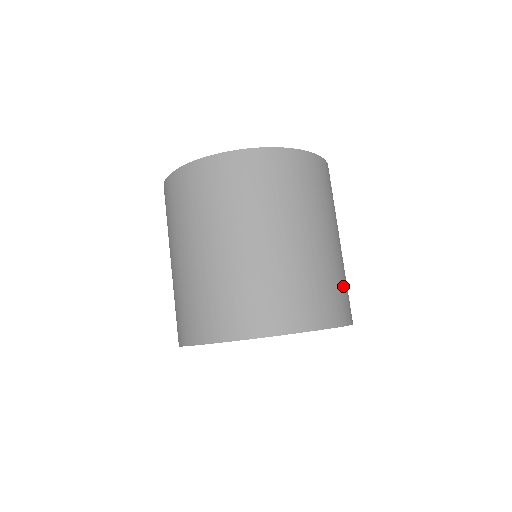
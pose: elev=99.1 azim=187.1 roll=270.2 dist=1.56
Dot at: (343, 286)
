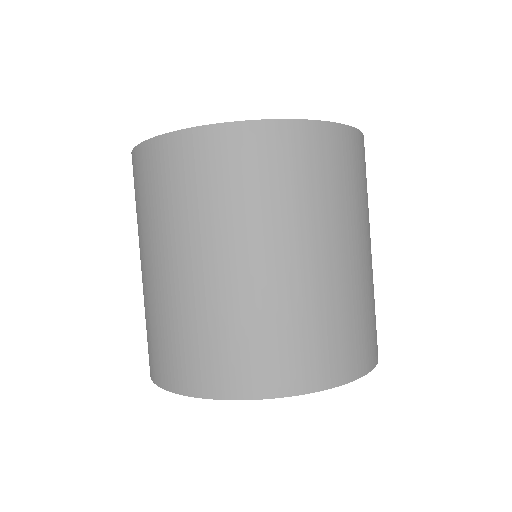
Dot at: occluded
